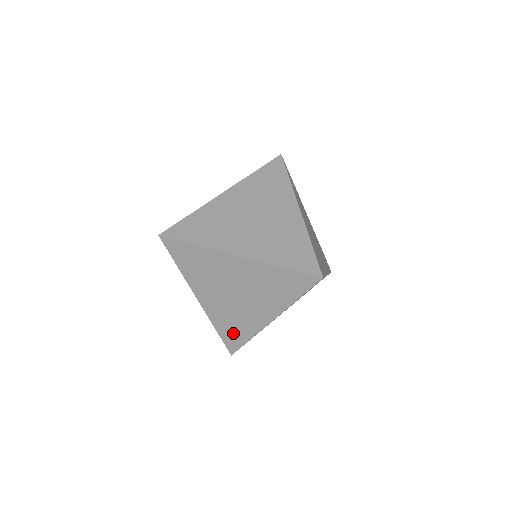
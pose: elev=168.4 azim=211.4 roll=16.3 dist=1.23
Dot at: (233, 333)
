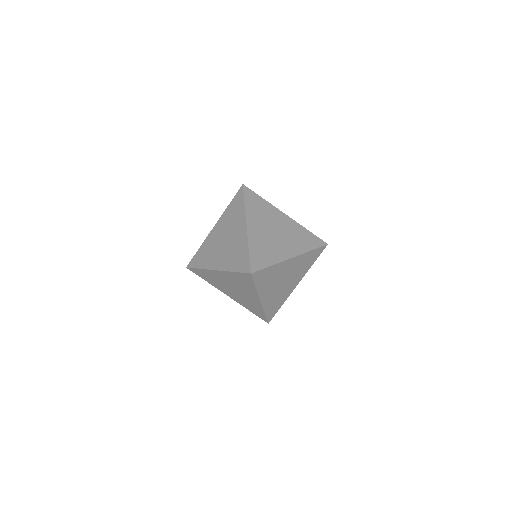
Dot at: (256, 311)
